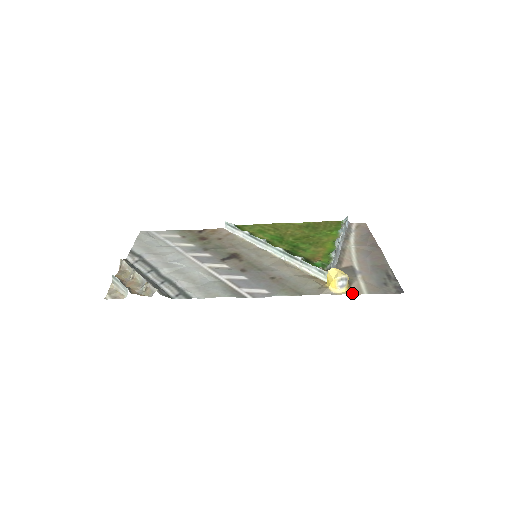
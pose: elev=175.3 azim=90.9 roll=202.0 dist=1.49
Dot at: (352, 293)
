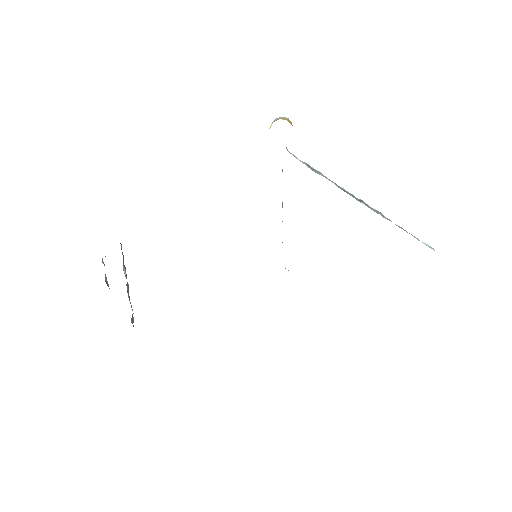
Dot at: occluded
